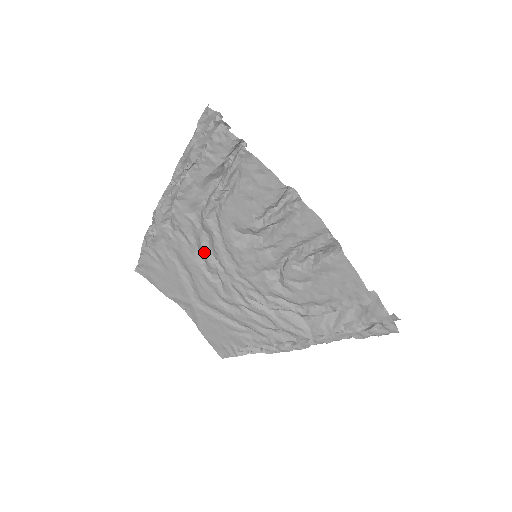
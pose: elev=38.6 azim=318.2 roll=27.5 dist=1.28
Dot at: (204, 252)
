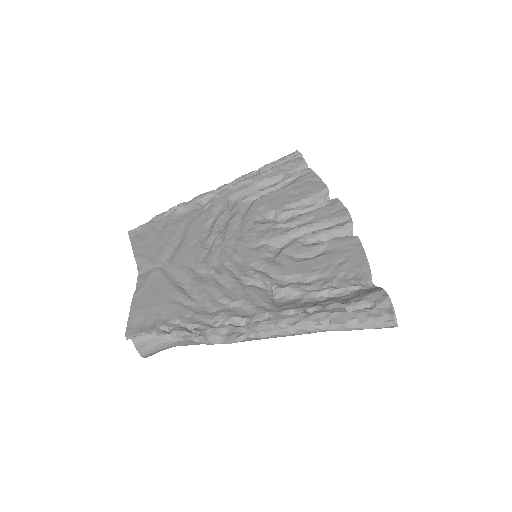
Dot at: (216, 224)
